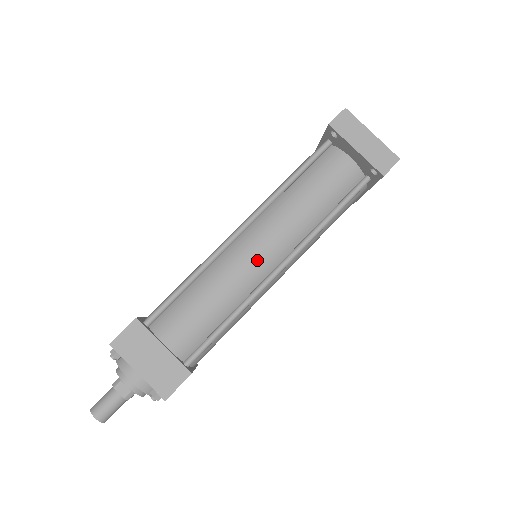
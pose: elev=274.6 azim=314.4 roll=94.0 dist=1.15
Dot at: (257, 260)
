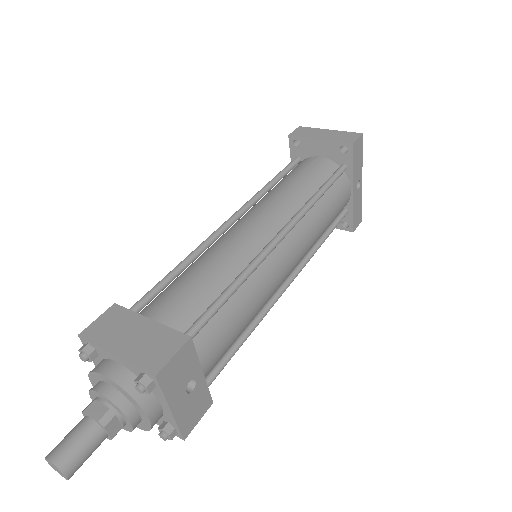
Dot at: (252, 231)
